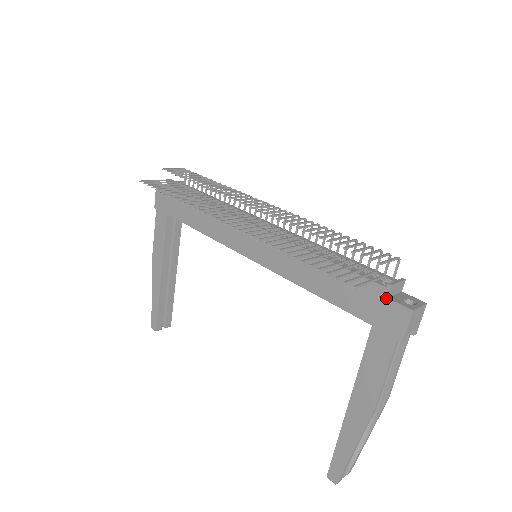
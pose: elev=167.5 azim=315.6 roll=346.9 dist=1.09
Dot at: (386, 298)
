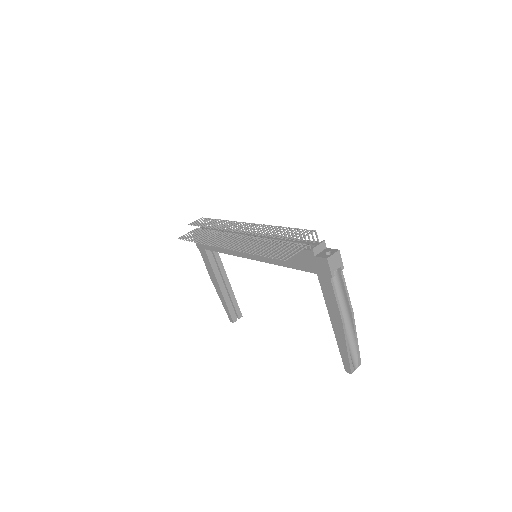
Dot at: (314, 256)
